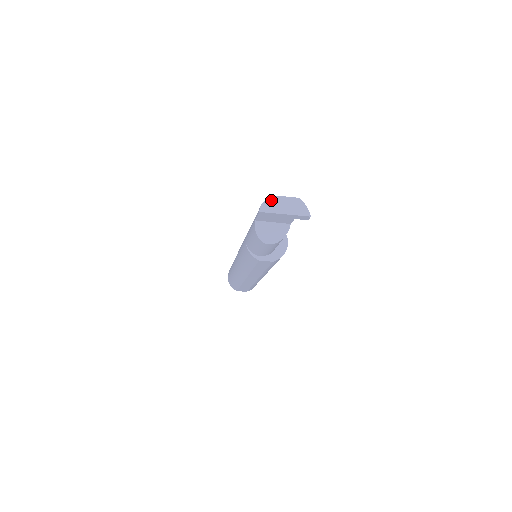
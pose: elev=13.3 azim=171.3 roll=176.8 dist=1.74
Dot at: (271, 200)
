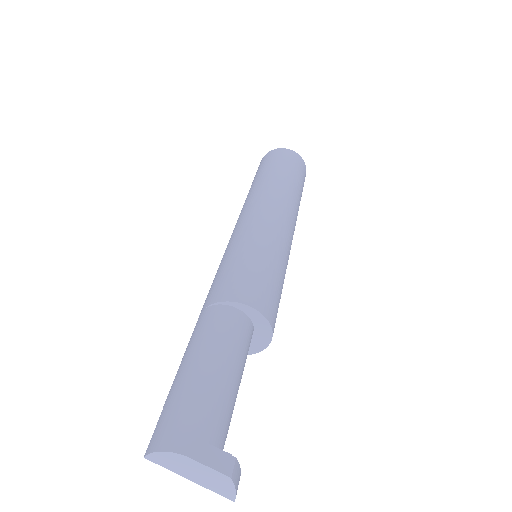
Dot at: (174, 456)
